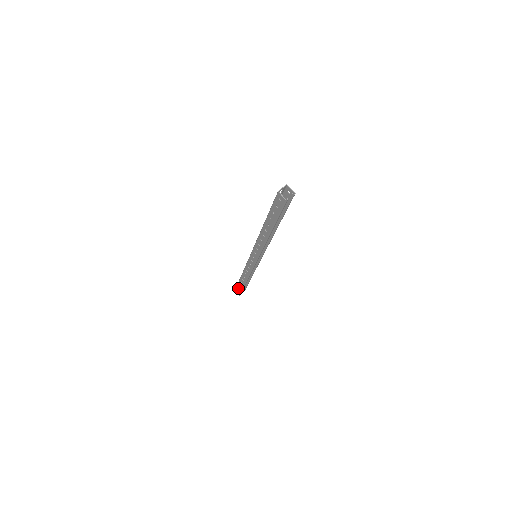
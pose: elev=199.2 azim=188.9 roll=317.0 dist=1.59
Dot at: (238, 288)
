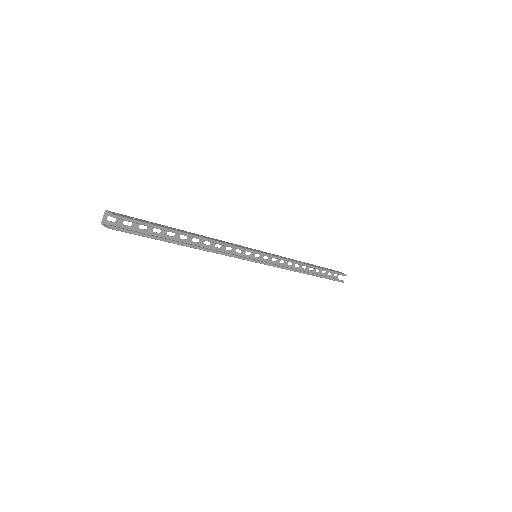
Dot at: occluded
